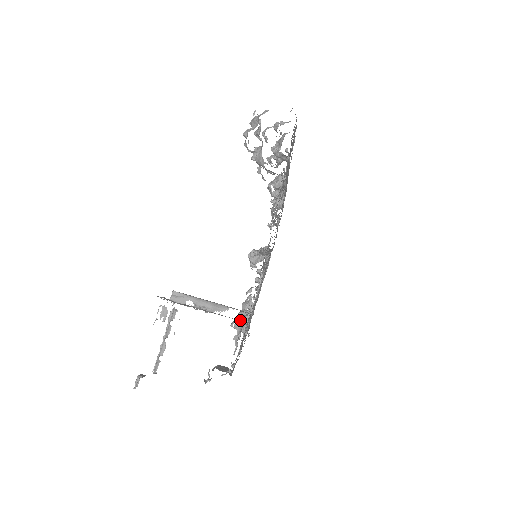
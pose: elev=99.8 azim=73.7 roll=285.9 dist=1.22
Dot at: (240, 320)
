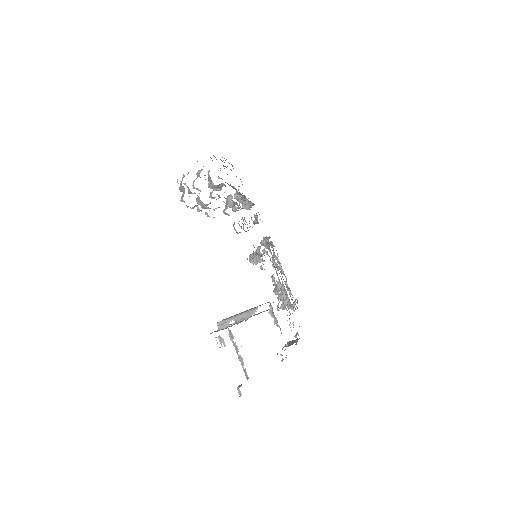
Dot at: (270, 310)
